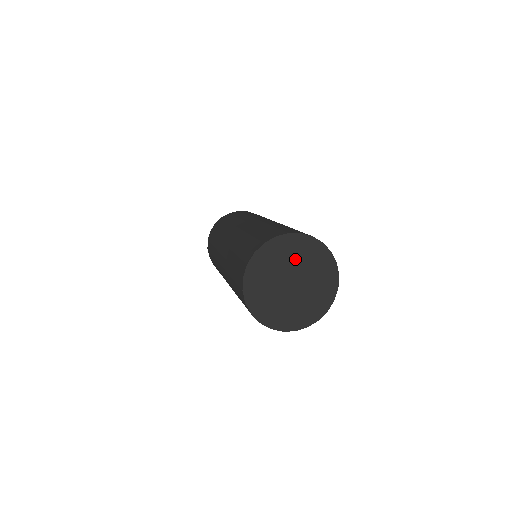
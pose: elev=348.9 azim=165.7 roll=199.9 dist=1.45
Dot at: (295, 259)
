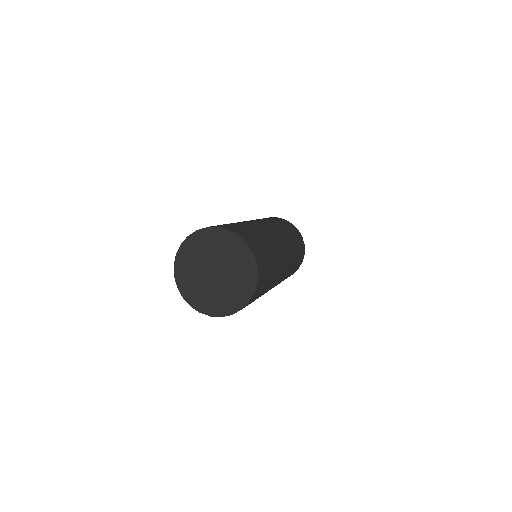
Dot at: (215, 250)
